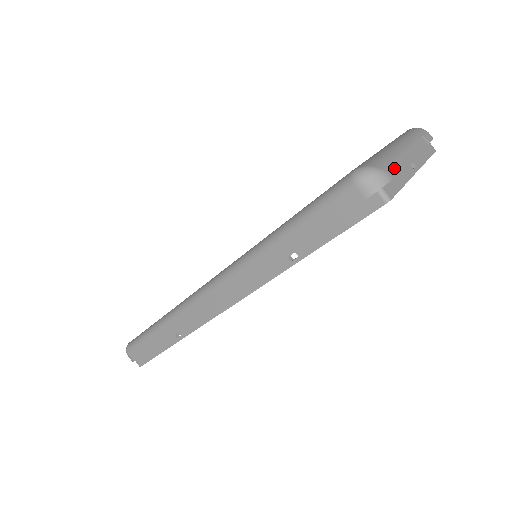
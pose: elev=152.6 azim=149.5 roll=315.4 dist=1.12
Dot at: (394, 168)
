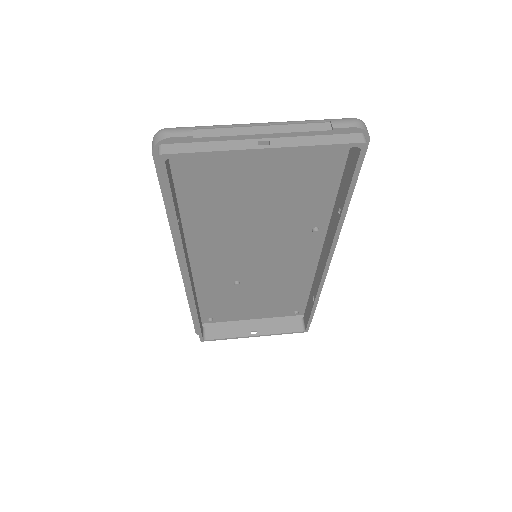
Dot at: (191, 132)
